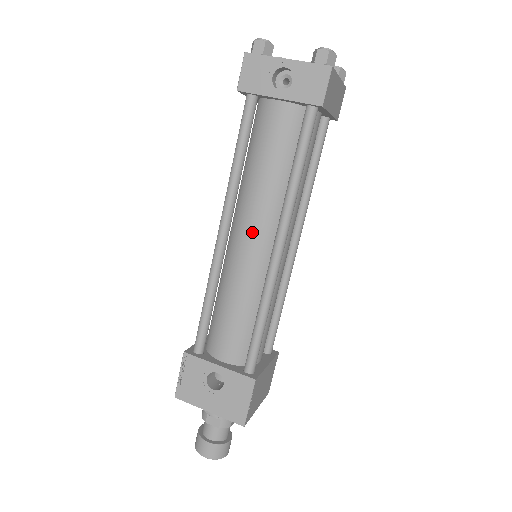
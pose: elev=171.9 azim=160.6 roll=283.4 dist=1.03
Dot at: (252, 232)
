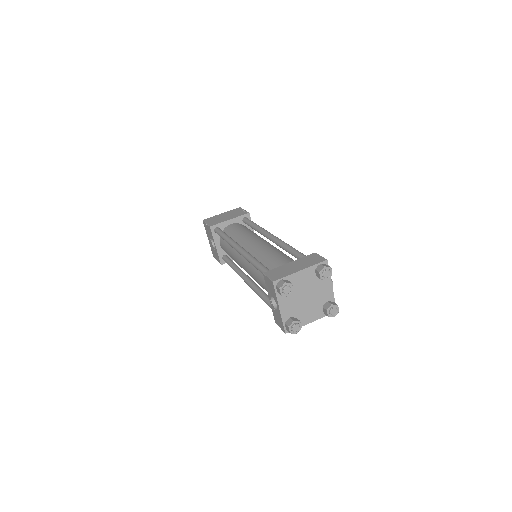
Dot at: (245, 268)
